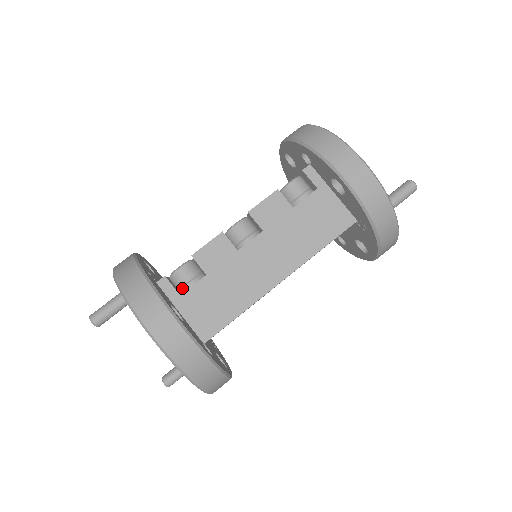
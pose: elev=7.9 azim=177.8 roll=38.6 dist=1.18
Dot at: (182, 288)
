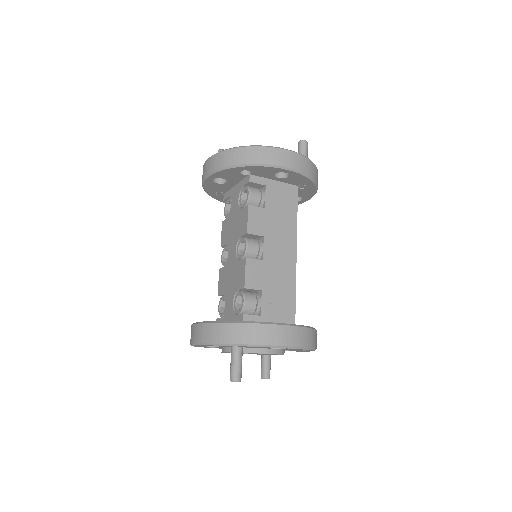
Dot at: (254, 312)
